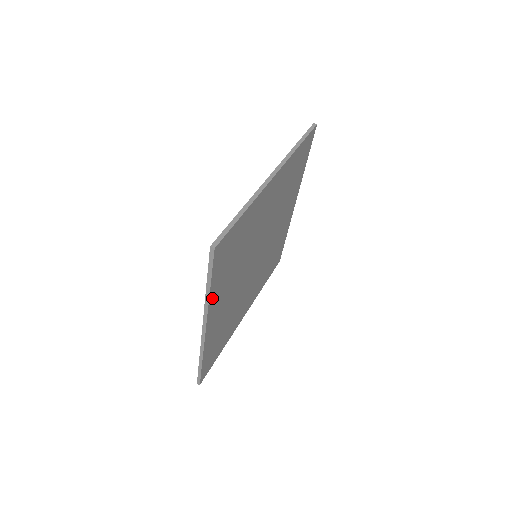
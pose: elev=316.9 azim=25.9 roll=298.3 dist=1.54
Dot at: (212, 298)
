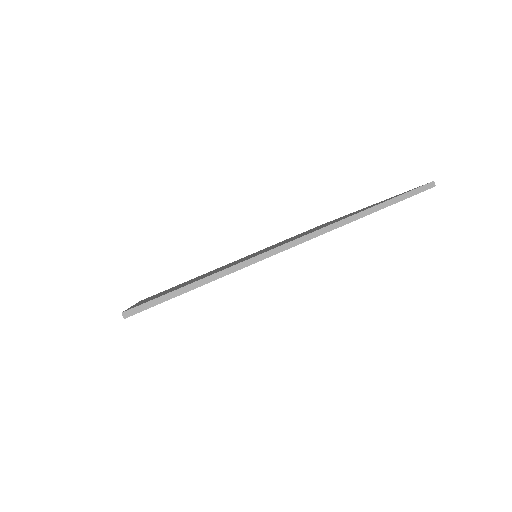
Dot at: occluded
